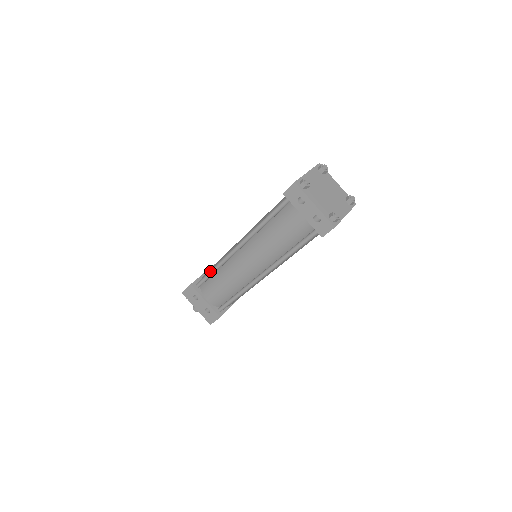
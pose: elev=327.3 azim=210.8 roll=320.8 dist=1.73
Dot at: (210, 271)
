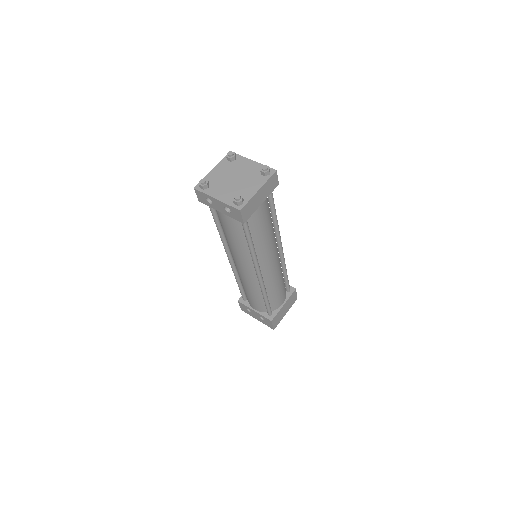
Dot at: occluded
